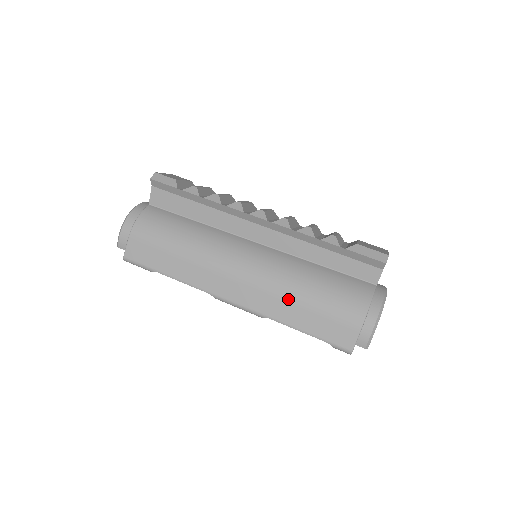
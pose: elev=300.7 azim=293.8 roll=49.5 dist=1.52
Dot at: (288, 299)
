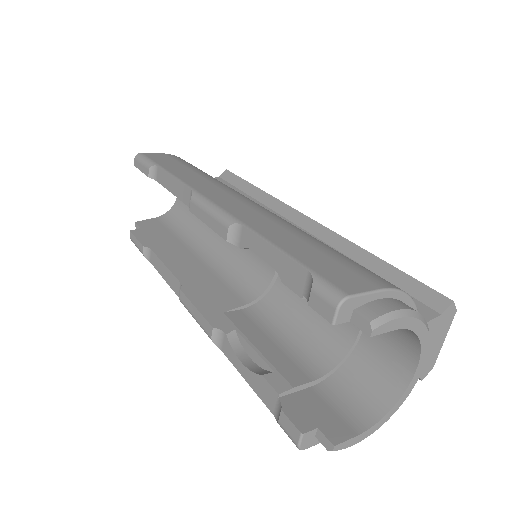
Dot at: (291, 229)
